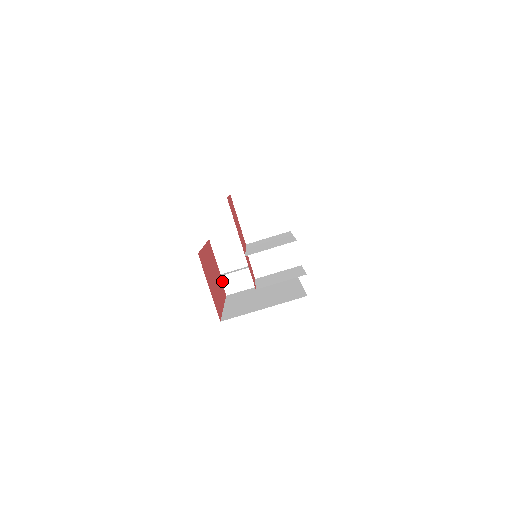
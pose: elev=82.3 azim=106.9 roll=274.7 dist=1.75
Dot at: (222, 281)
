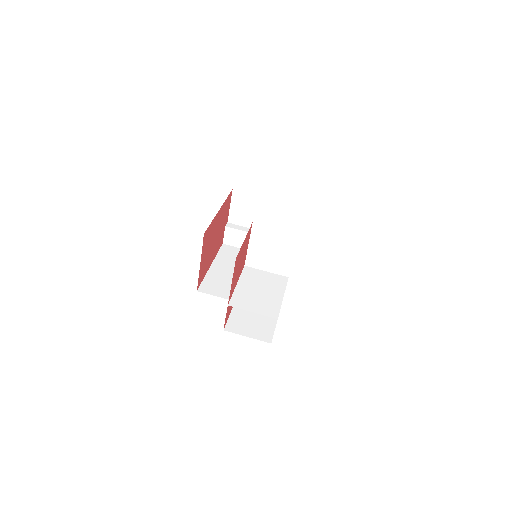
Dot at: (225, 231)
